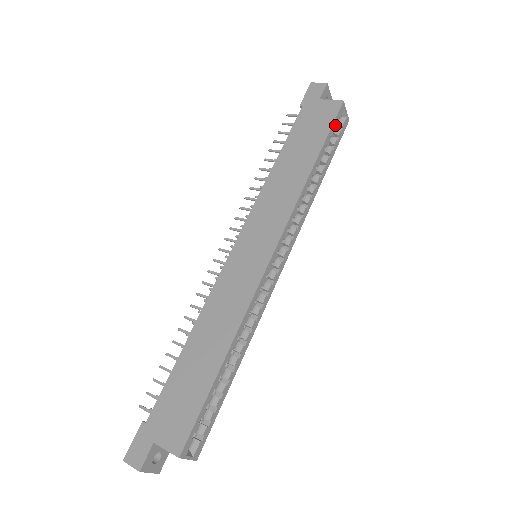
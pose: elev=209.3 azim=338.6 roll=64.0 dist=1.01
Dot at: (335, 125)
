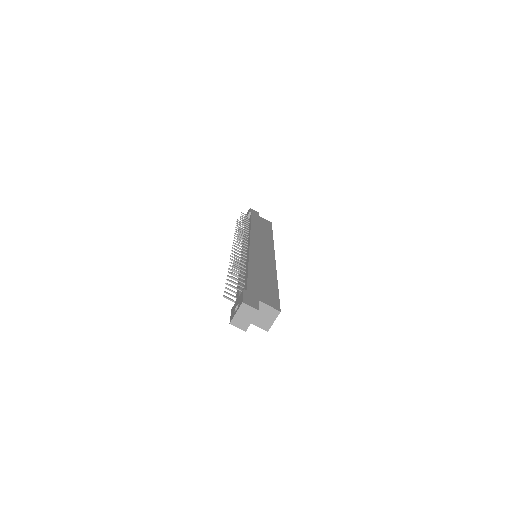
Dot at: occluded
